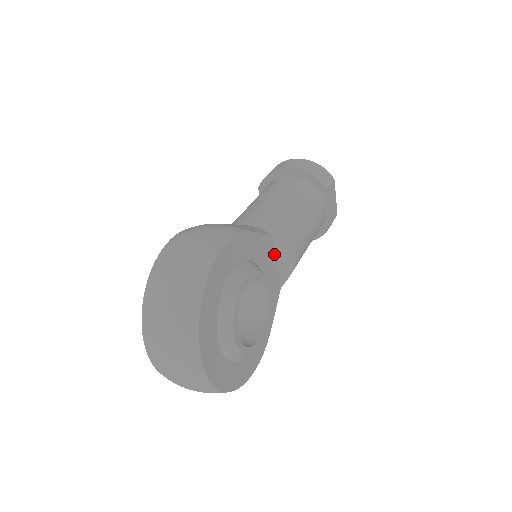
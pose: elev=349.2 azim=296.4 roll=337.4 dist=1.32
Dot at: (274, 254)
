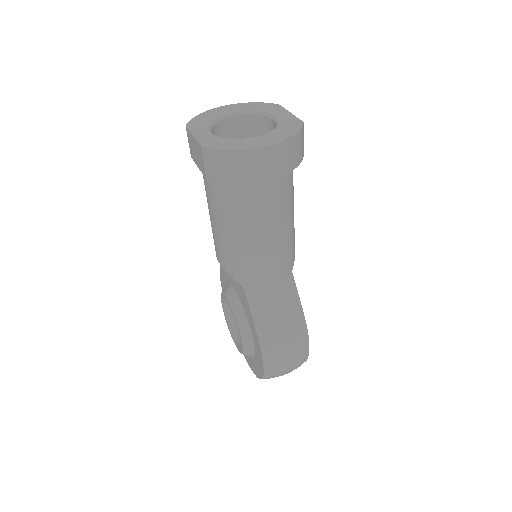
Dot at: occluded
